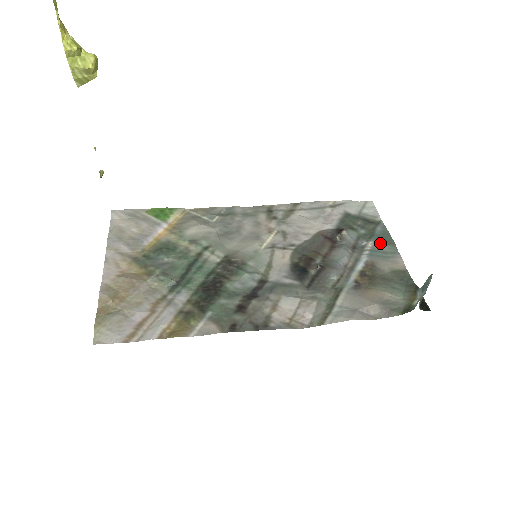
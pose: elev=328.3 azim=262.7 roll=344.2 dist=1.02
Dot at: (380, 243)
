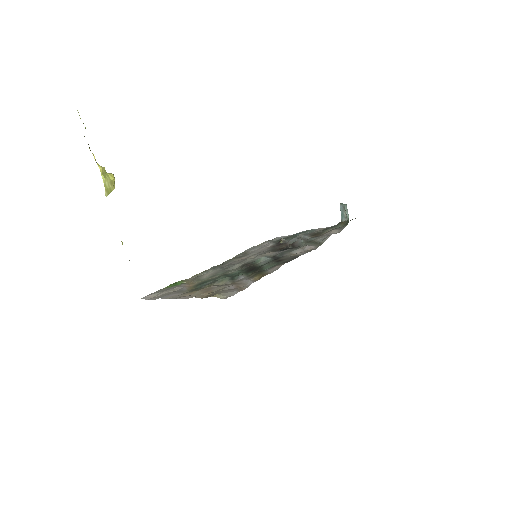
Dot at: (303, 233)
